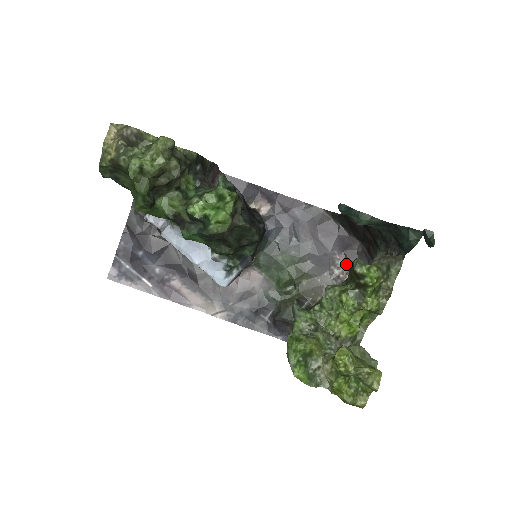
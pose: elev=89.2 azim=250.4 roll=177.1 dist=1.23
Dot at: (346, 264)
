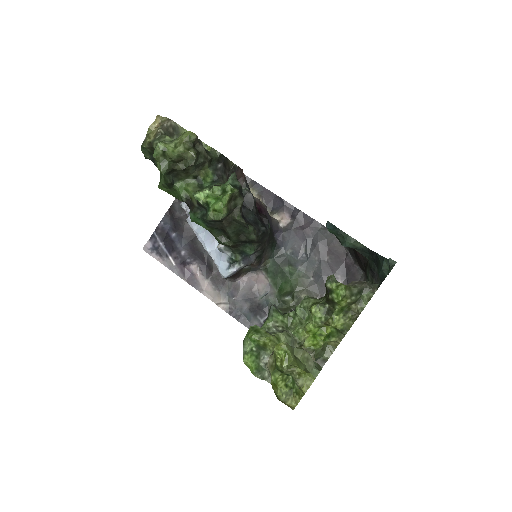
Dot at: occluded
